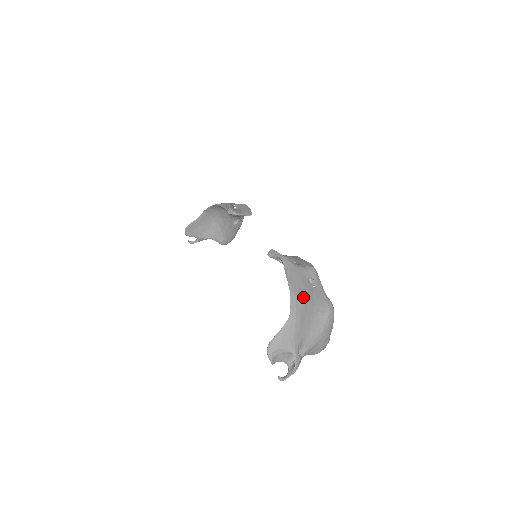
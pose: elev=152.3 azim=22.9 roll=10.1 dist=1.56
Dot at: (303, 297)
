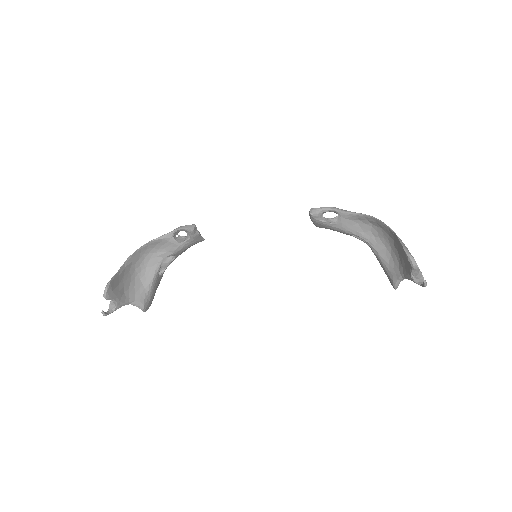
Dot at: (377, 224)
